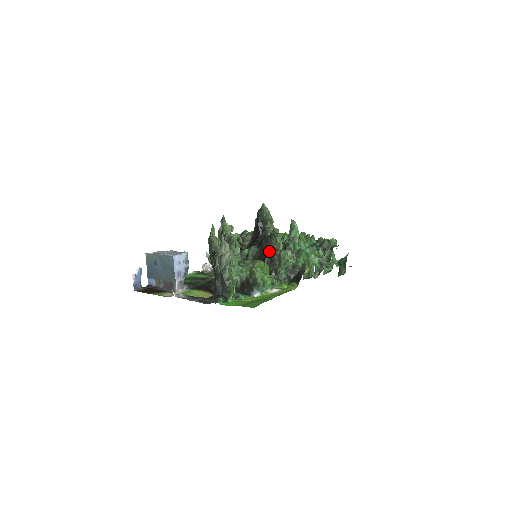
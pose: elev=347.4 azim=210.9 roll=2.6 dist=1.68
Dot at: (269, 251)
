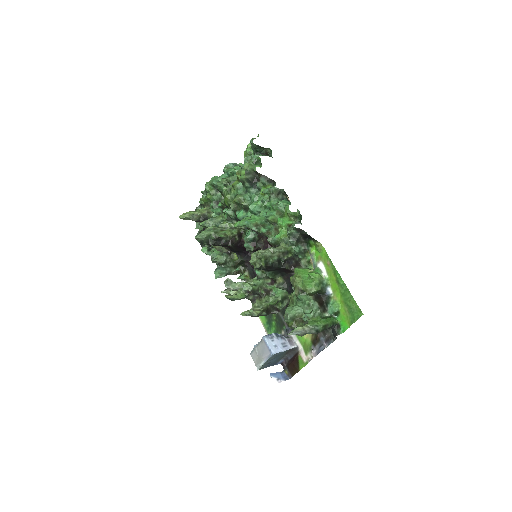
Dot at: (279, 265)
